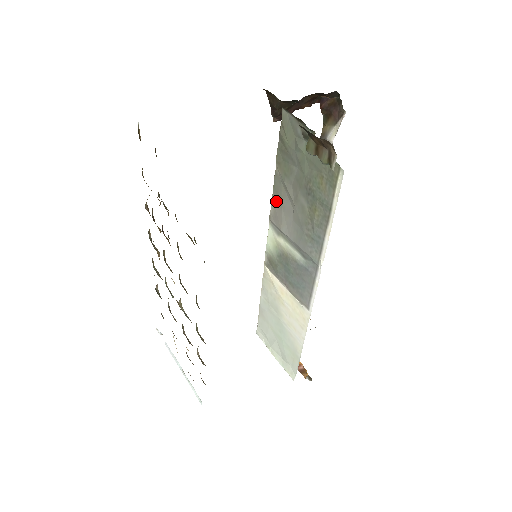
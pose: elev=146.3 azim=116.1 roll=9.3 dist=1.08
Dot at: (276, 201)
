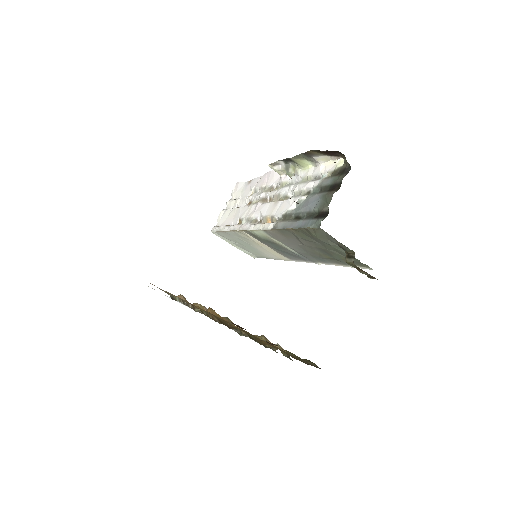
Dot at: (279, 233)
